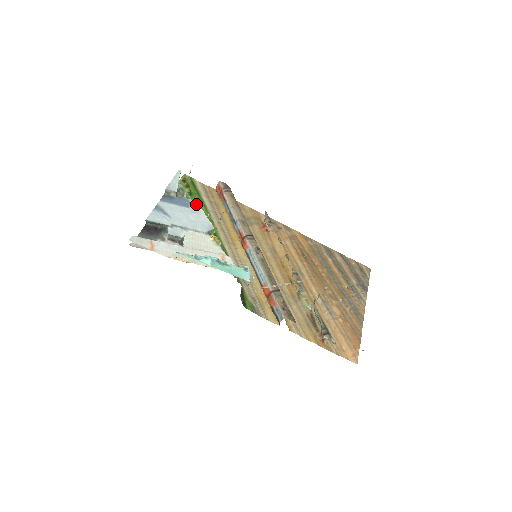
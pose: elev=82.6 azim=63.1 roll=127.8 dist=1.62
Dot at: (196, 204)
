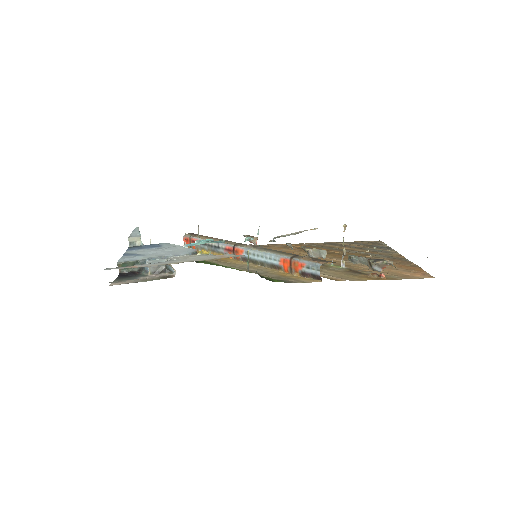
Dot at: (168, 244)
